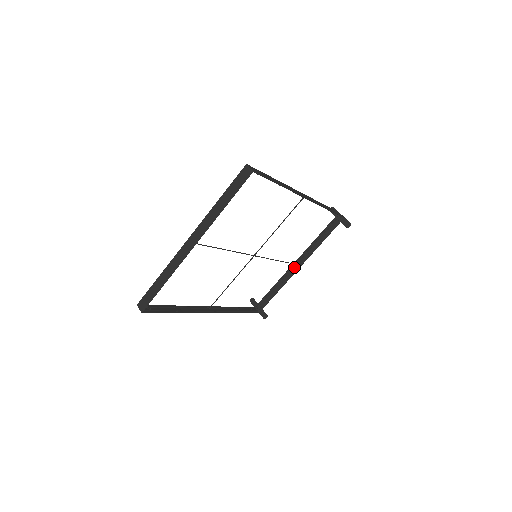
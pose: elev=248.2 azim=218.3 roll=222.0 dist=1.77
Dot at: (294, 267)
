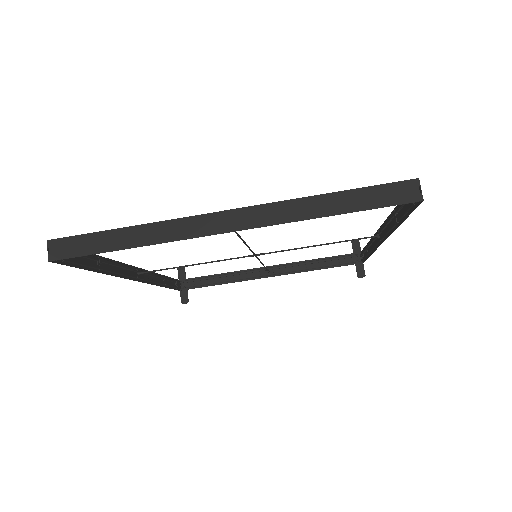
Dot at: (263, 271)
